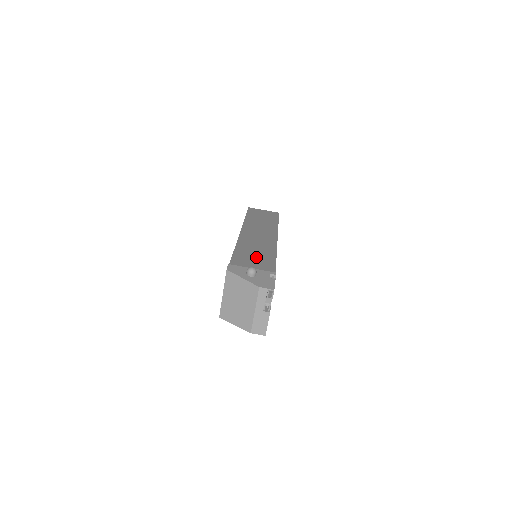
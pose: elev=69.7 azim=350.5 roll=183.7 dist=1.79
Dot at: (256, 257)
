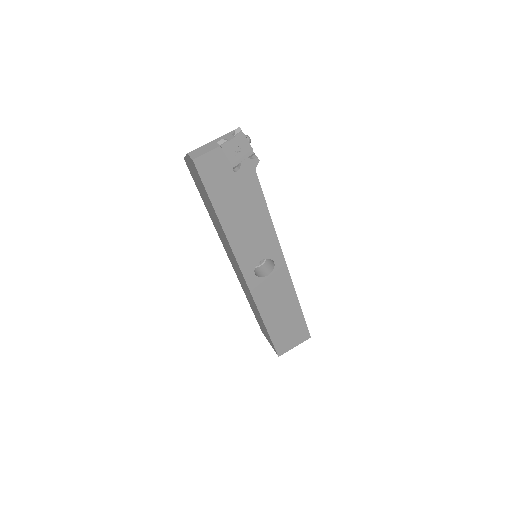
Dot at: occluded
